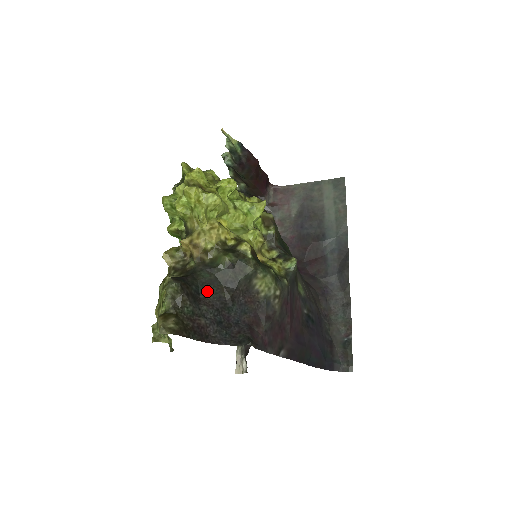
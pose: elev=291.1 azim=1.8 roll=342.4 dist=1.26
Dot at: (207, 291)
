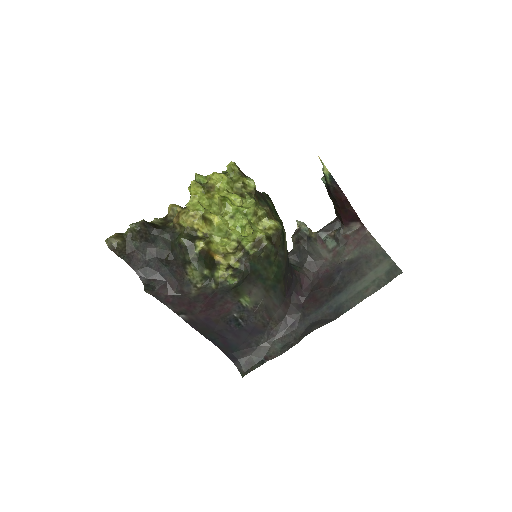
Dot at: (159, 245)
